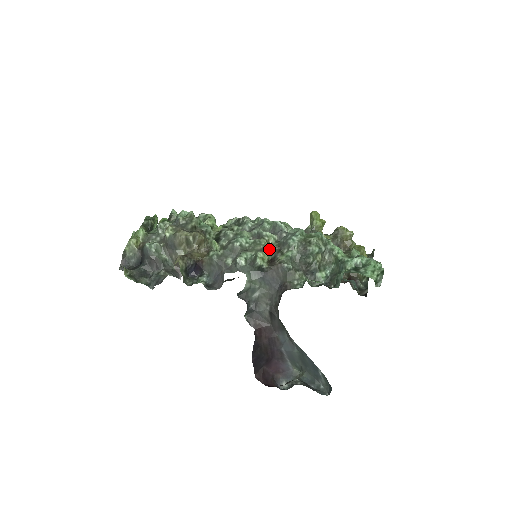
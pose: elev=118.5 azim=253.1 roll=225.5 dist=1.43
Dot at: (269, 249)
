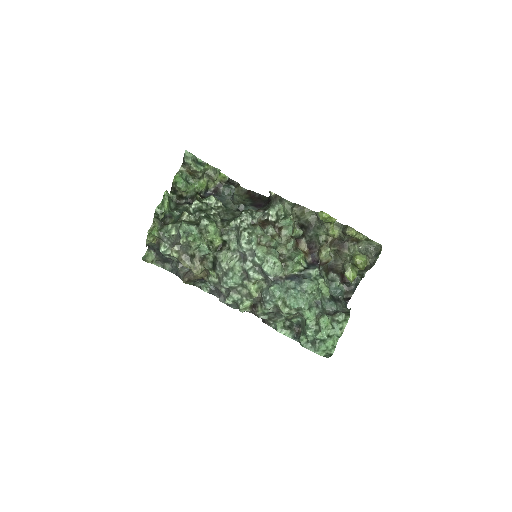
Dot at: (252, 299)
